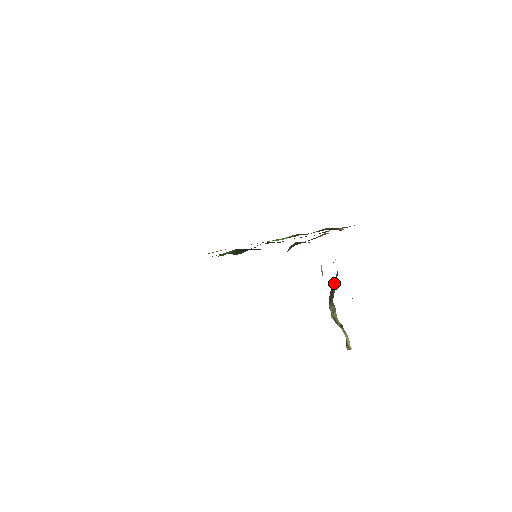
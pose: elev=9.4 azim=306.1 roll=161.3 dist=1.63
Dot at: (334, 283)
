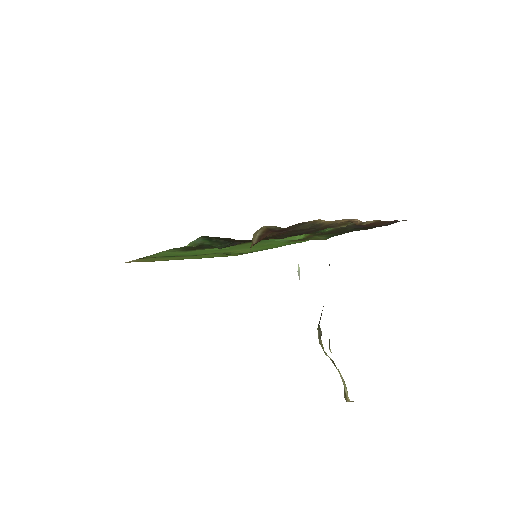
Dot at: occluded
